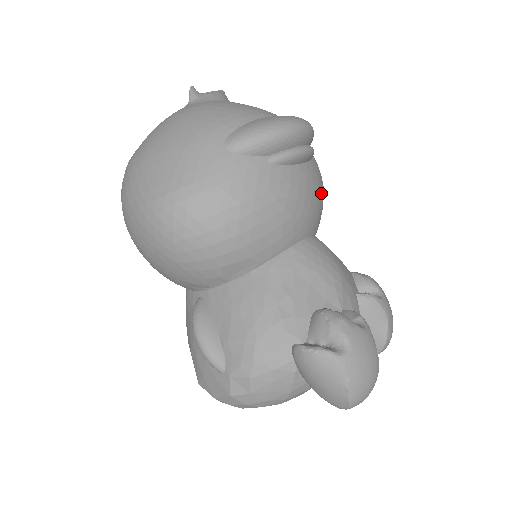
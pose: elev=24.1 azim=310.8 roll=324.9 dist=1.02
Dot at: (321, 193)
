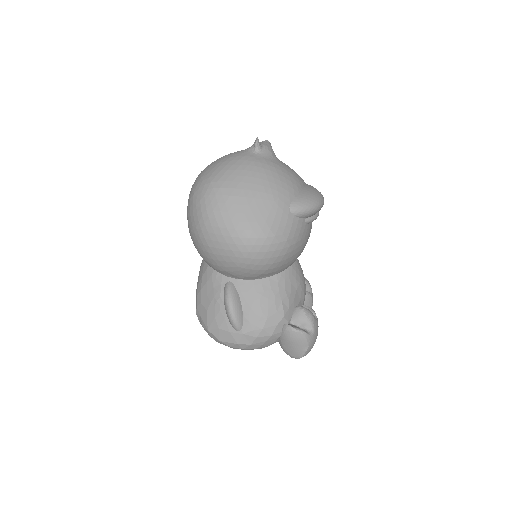
Dot at: occluded
